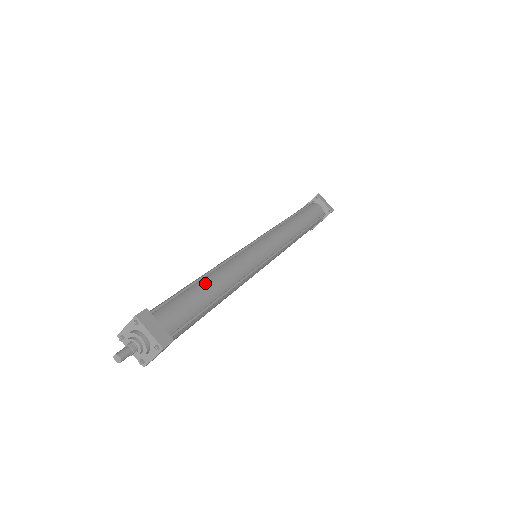
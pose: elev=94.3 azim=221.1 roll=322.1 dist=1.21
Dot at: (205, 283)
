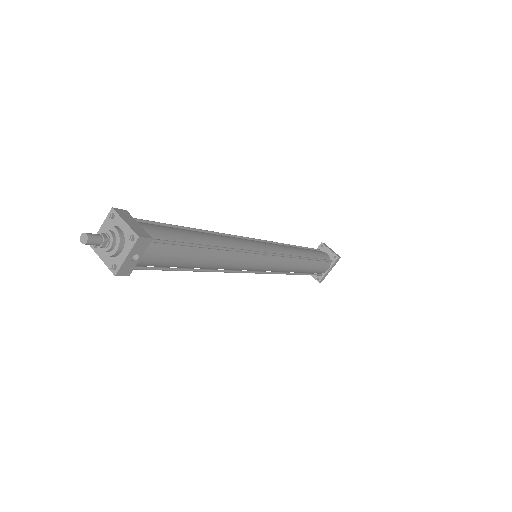
Dot at: (196, 231)
